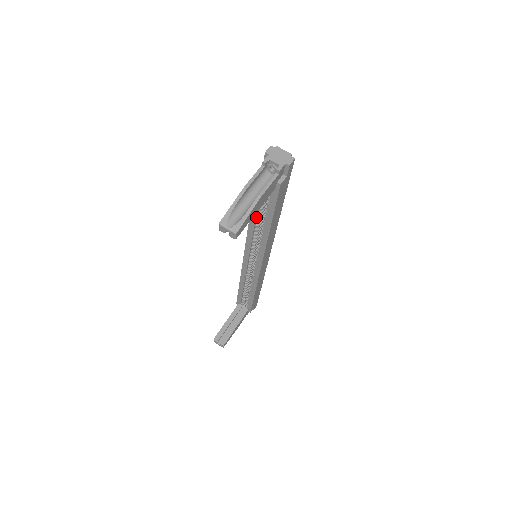
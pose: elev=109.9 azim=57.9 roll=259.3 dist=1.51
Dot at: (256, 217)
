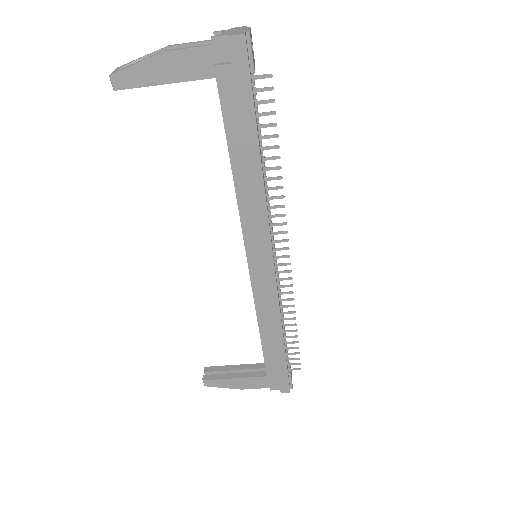
Dot at: occluded
